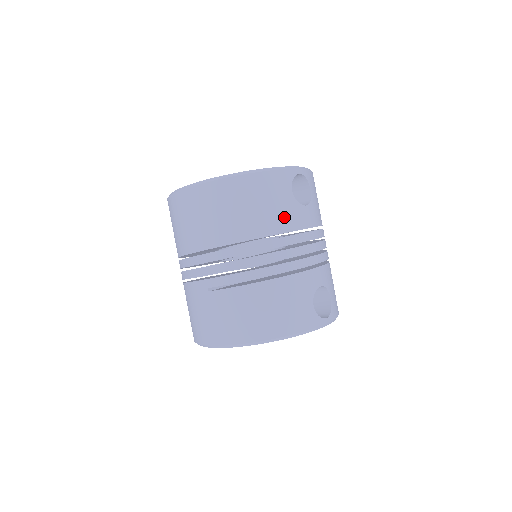
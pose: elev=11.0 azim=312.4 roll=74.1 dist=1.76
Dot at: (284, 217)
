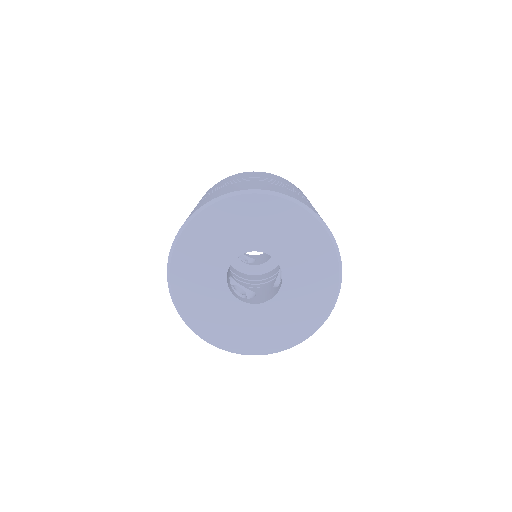
Dot at: occluded
